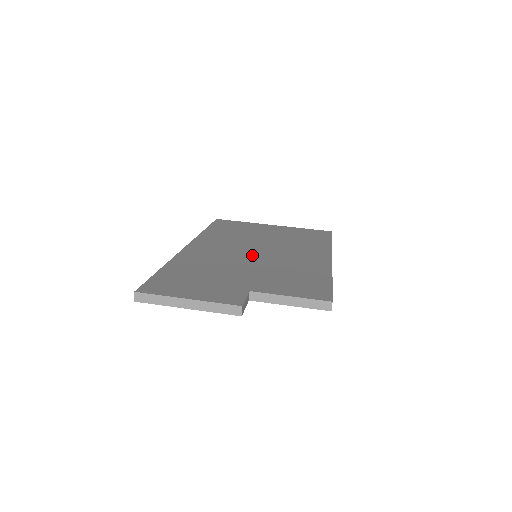
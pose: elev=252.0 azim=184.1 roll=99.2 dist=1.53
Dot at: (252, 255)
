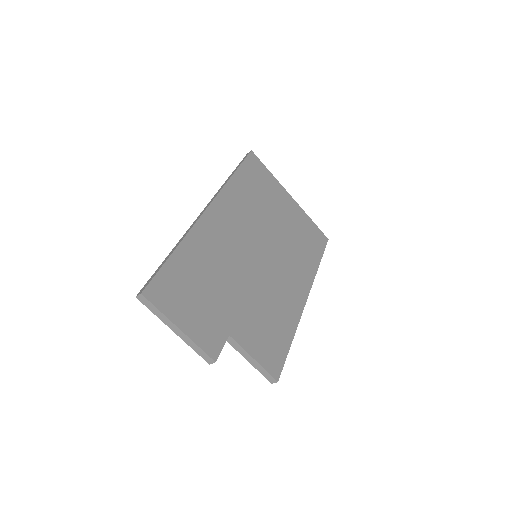
Dot at: (254, 260)
